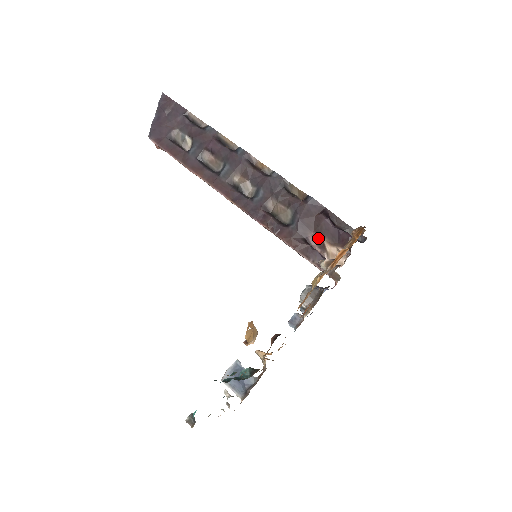
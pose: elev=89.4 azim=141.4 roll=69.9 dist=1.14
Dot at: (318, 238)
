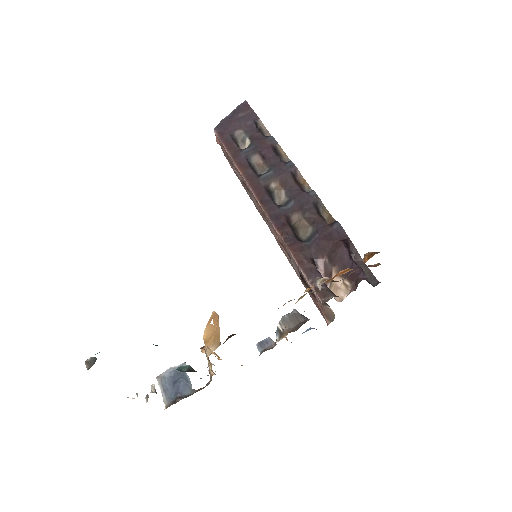
Dot at: (328, 264)
